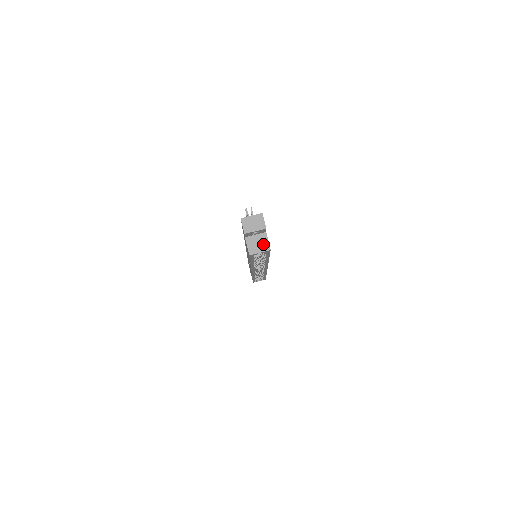
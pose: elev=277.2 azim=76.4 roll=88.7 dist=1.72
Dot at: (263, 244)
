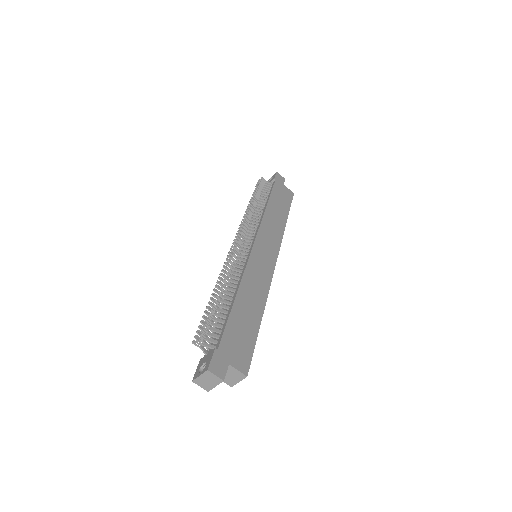
Dot at: (235, 375)
